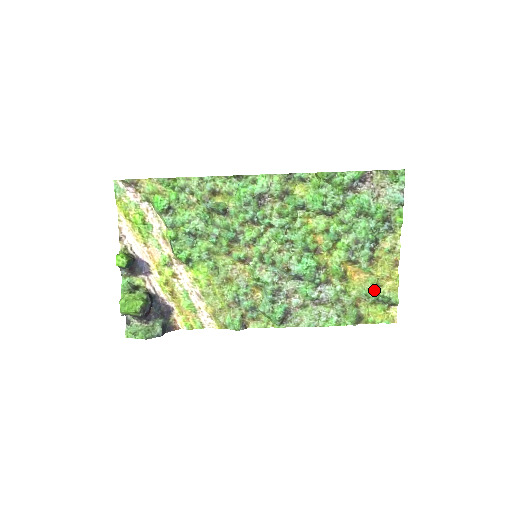
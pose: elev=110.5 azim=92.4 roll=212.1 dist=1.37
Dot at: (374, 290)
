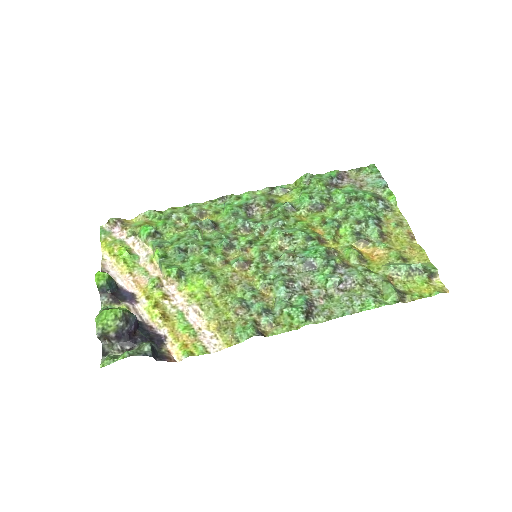
Dot at: (402, 262)
